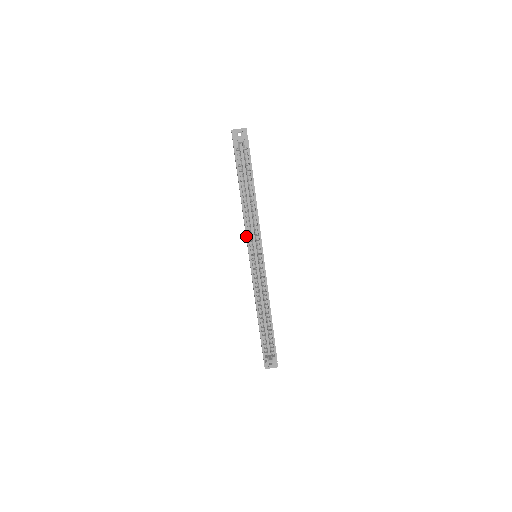
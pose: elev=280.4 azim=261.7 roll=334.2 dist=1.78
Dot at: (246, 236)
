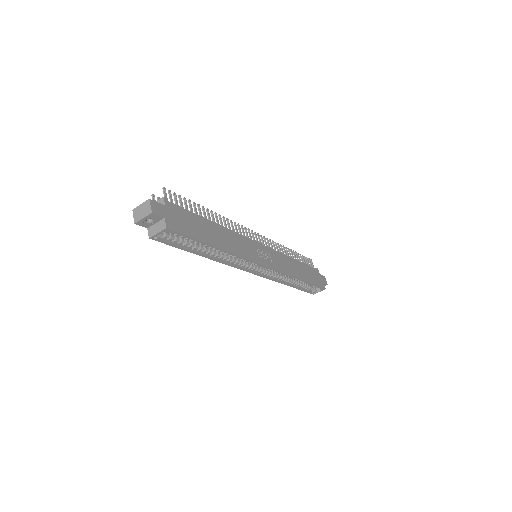
Dot at: occluded
